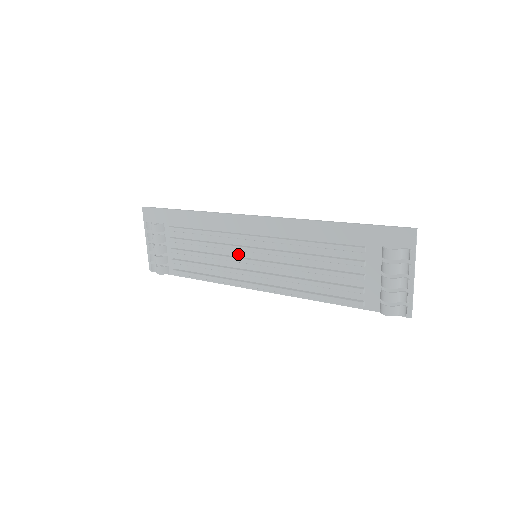
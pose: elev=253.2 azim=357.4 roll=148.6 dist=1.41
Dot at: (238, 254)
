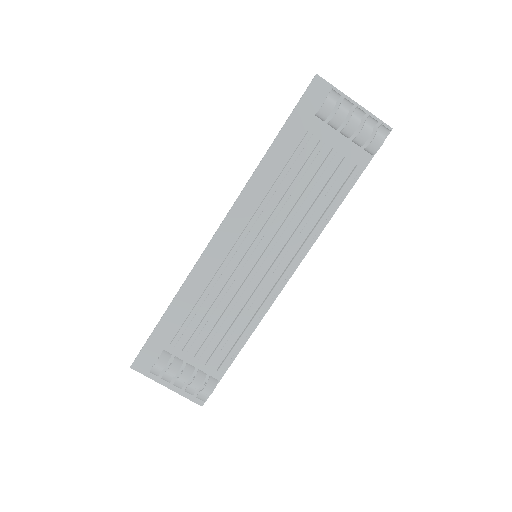
Dot at: (243, 276)
